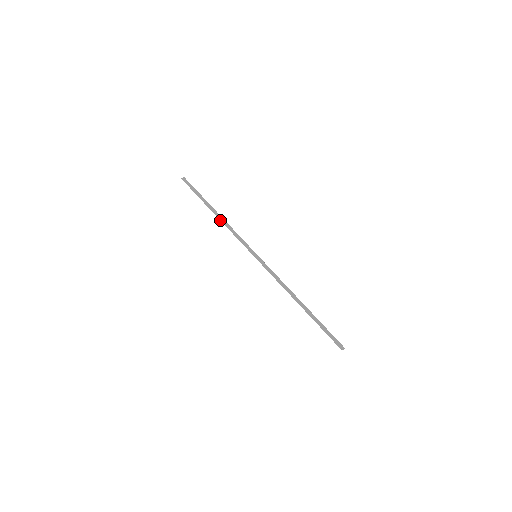
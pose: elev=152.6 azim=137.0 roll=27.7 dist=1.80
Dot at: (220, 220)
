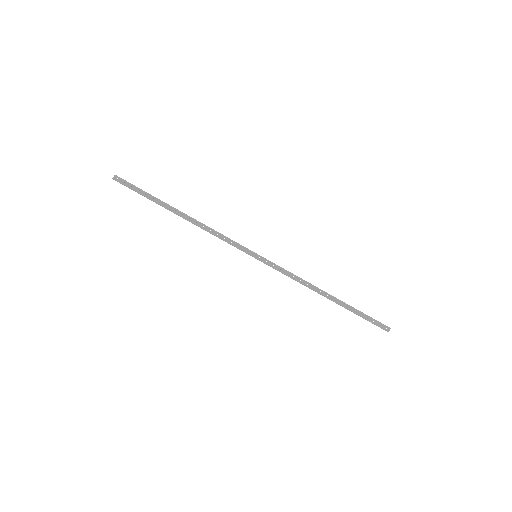
Dot at: (192, 223)
